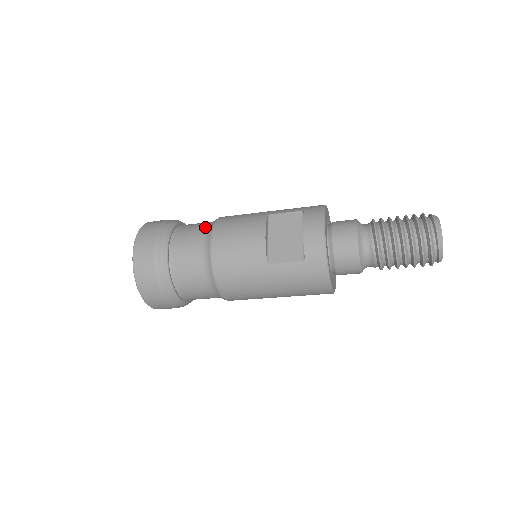
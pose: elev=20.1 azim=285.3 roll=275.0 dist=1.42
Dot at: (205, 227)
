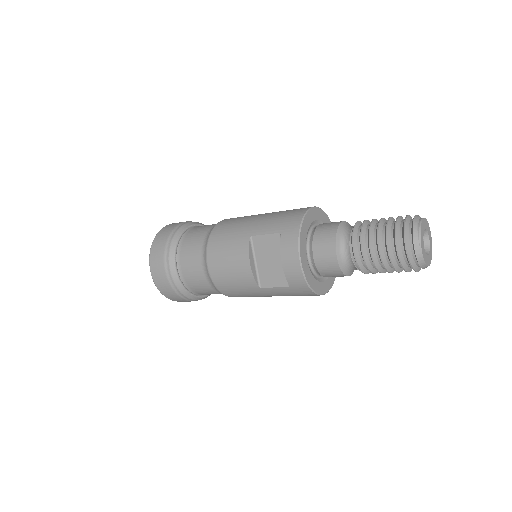
Dot at: (201, 247)
